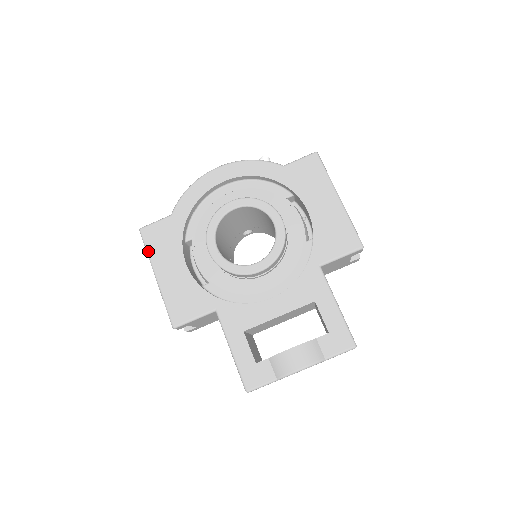
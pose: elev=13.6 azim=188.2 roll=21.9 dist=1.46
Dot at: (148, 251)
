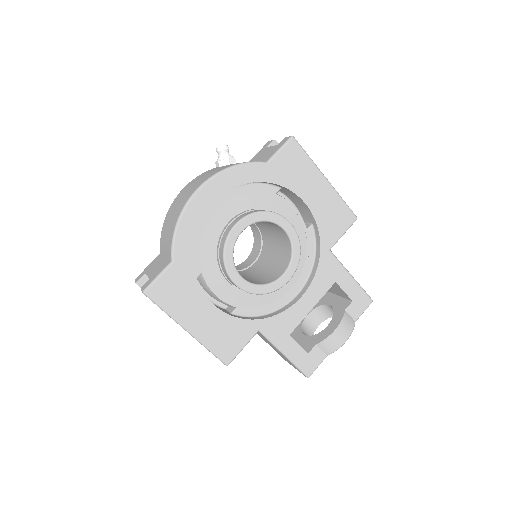
Dot at: (167, 311)
